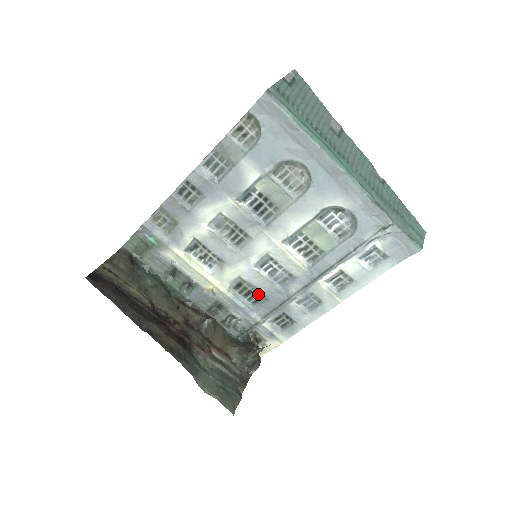
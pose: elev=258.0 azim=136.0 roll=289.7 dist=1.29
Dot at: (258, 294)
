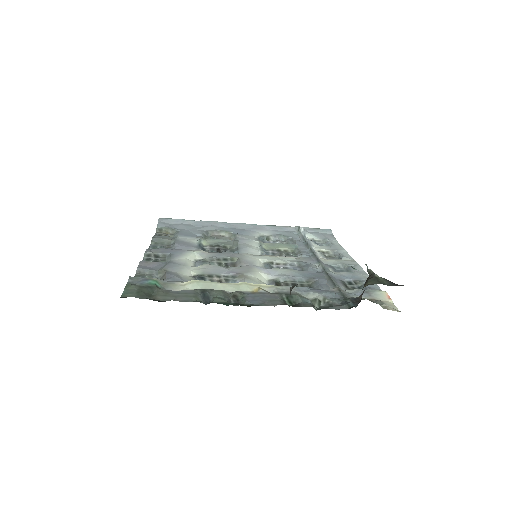
Dot at: (302, 283)
